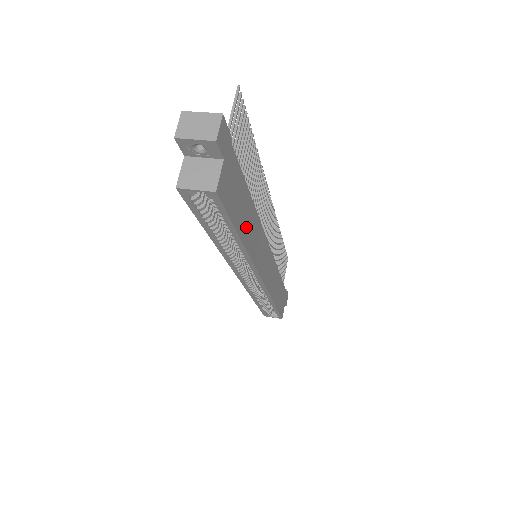
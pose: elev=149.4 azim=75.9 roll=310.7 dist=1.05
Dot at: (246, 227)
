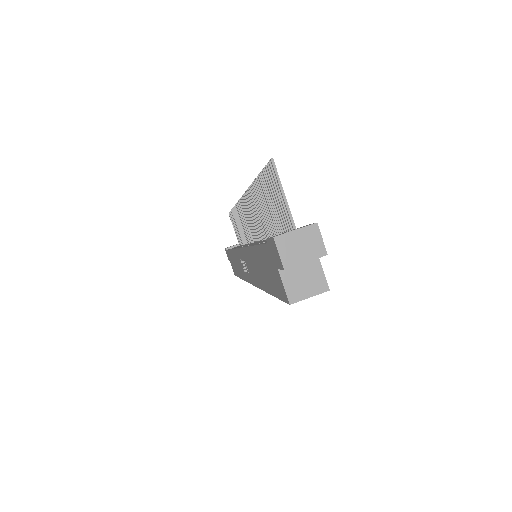
Dot at: occluded
